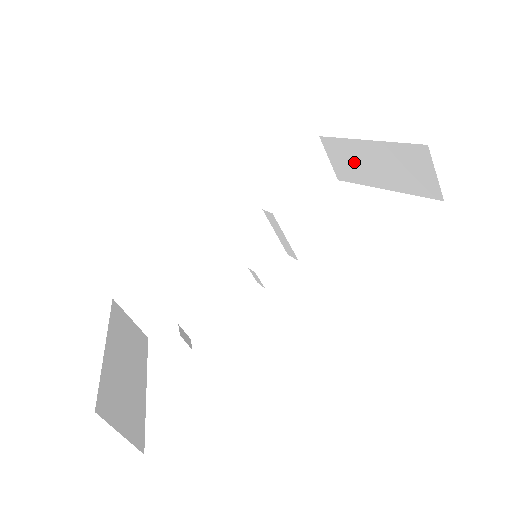
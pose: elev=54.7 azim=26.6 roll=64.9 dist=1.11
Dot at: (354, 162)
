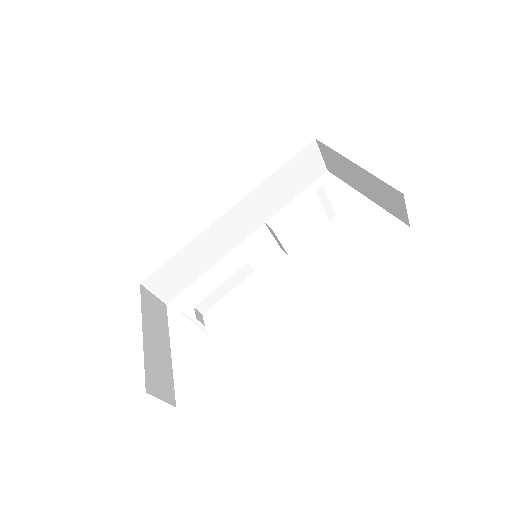
Dot at: (343, 169)
